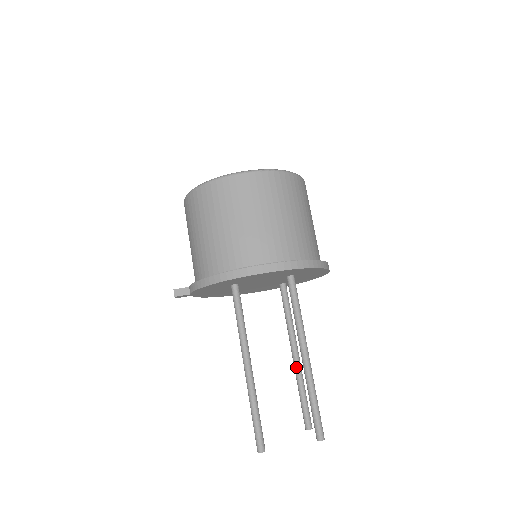
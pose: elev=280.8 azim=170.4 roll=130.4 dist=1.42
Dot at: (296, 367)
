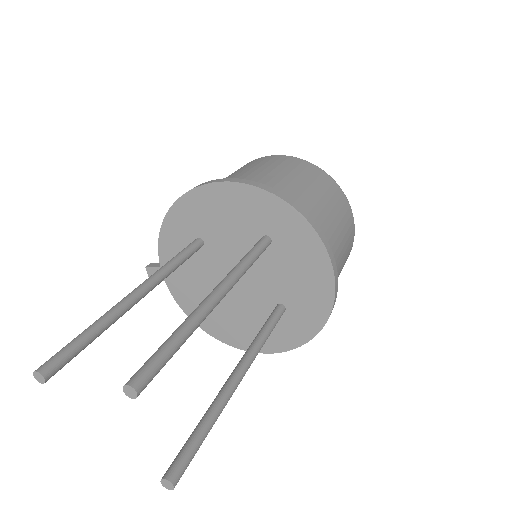
Dot at: (223, 386)
